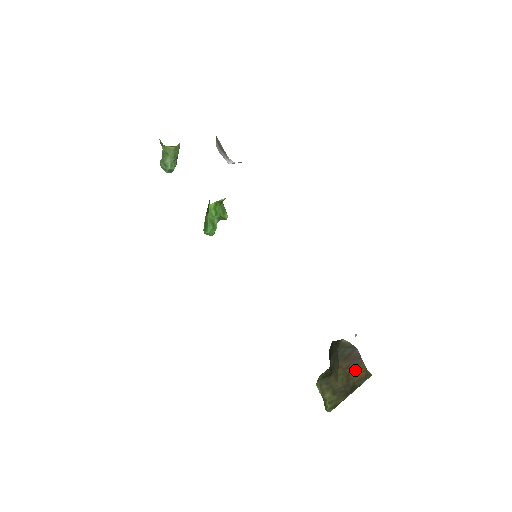
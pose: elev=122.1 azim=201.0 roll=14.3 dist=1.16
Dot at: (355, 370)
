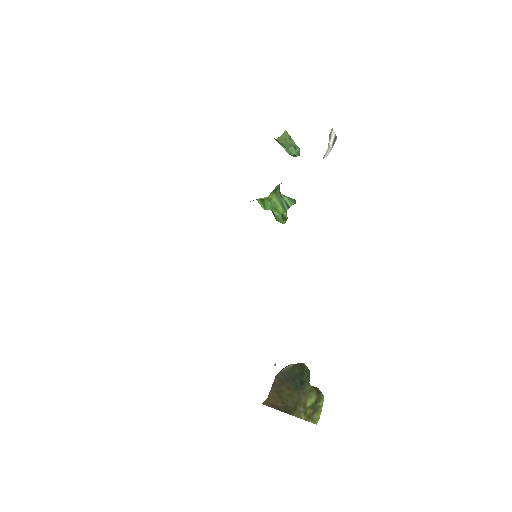
Dot at: occluded
